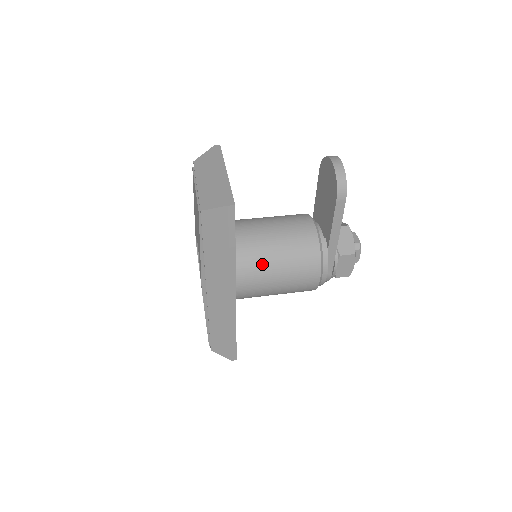
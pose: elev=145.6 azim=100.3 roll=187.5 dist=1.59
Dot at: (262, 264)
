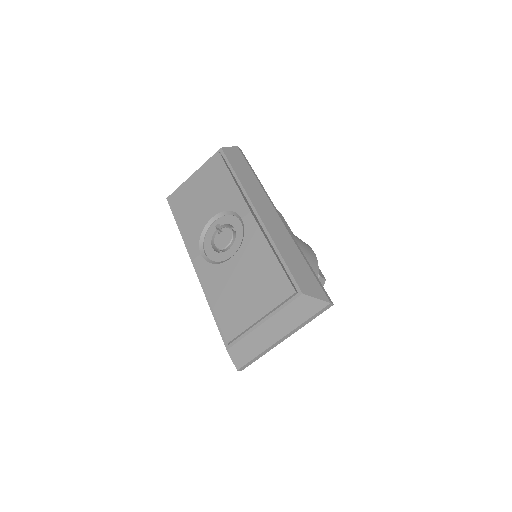
Dot at: occluded
